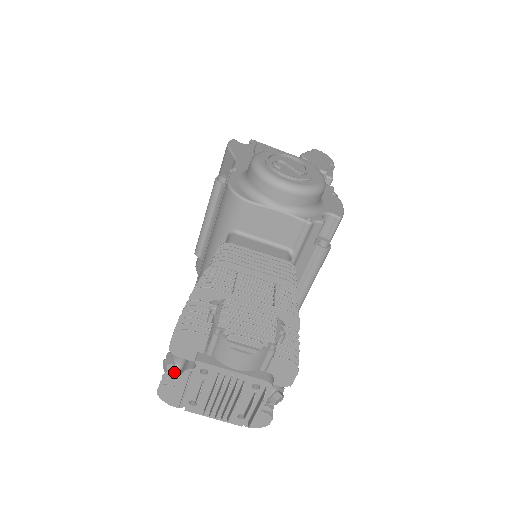
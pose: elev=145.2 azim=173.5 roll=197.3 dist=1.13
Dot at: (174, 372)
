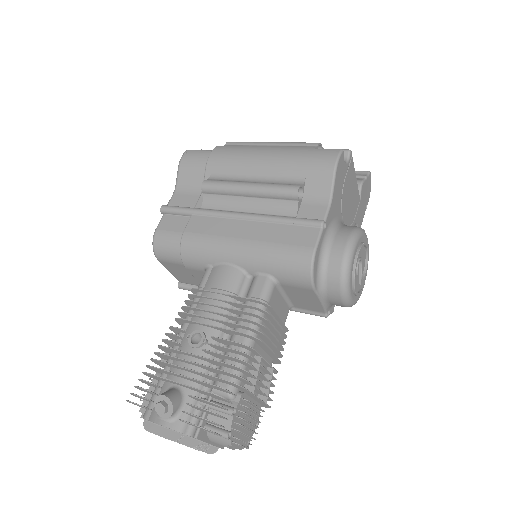
Dot at: (164, 416)
